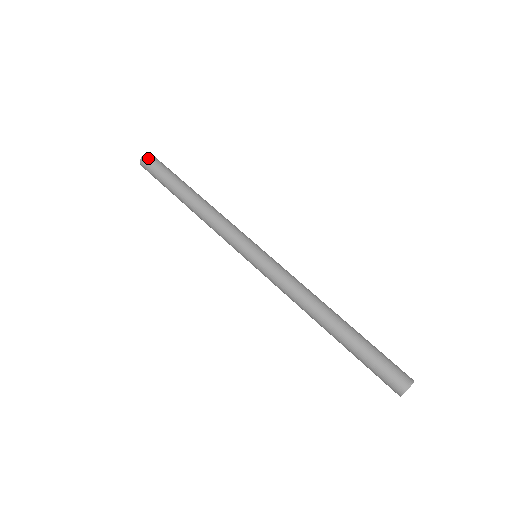
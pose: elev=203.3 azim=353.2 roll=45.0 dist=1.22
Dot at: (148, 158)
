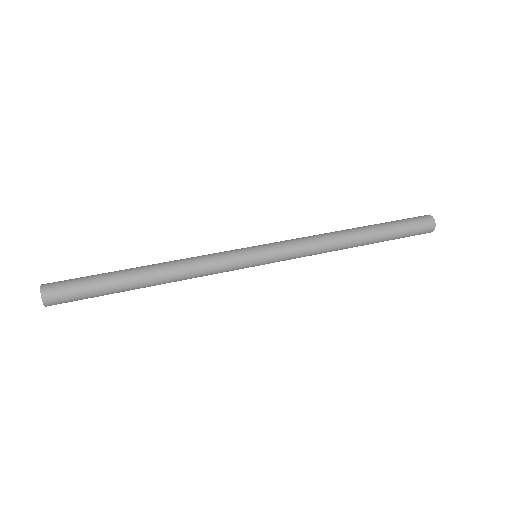
Dot at: (51, 290)
